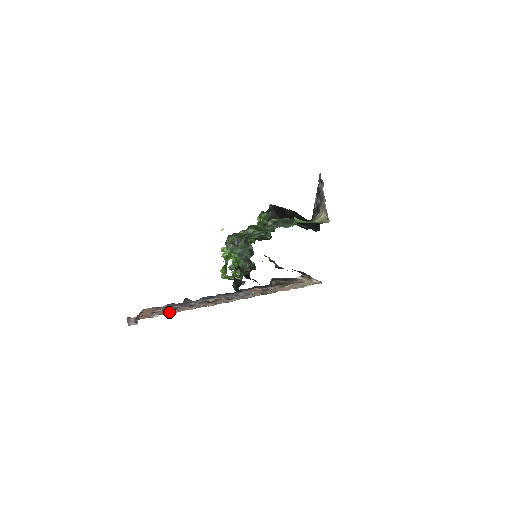
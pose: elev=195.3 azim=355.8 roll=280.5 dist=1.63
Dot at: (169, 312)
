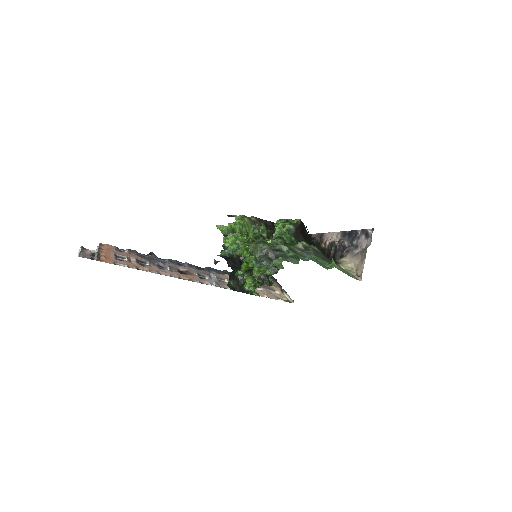
Dot at: (138, 267)
